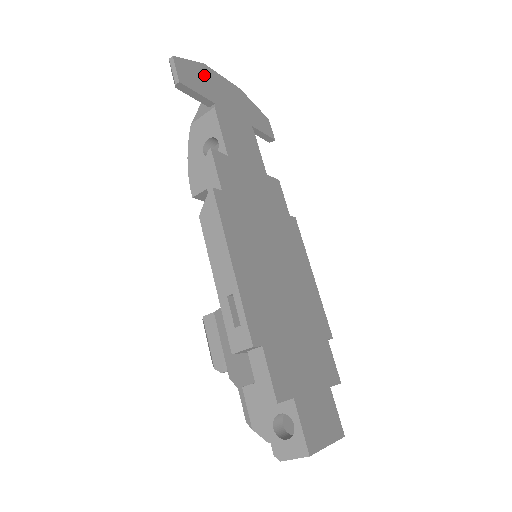
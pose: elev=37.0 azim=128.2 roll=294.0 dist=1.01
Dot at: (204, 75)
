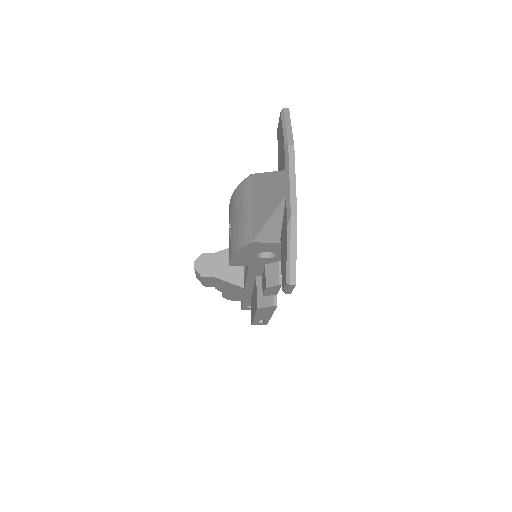
Dot at: occluded
